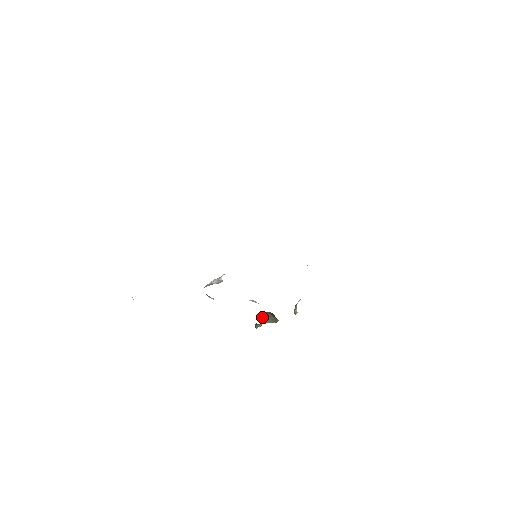
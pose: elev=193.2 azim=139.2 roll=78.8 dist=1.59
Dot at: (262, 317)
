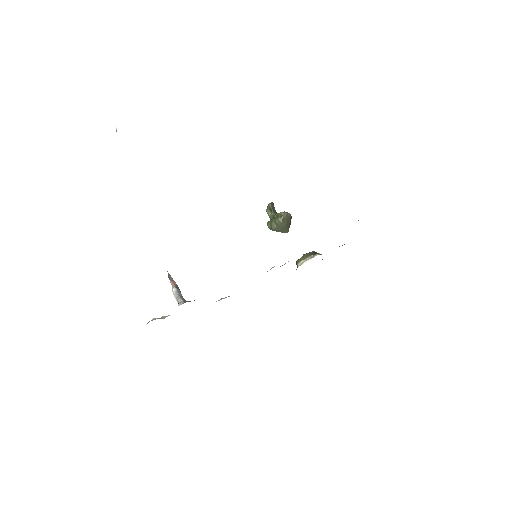
Dot at: (272, 220)
